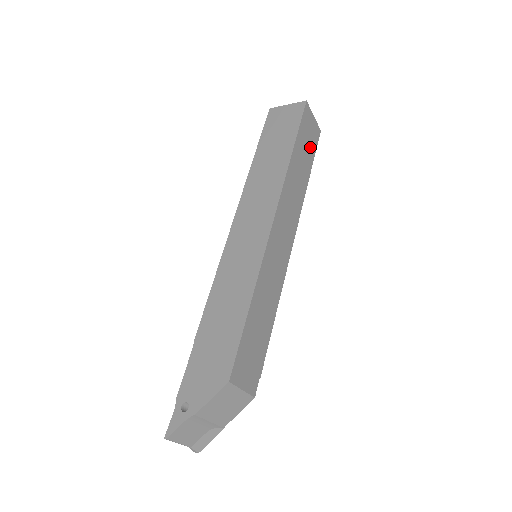
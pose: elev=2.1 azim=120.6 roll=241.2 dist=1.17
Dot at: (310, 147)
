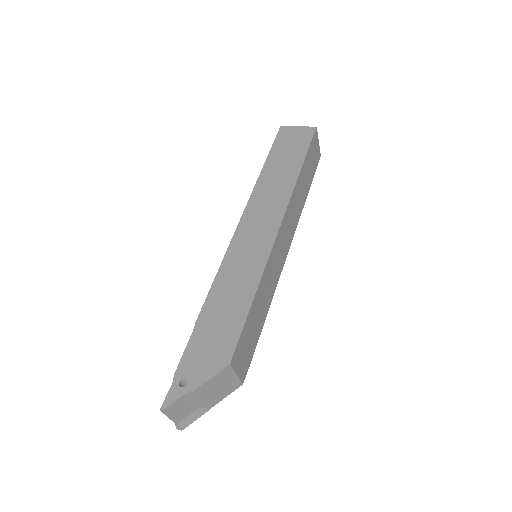
Dot at: (312, 168)
